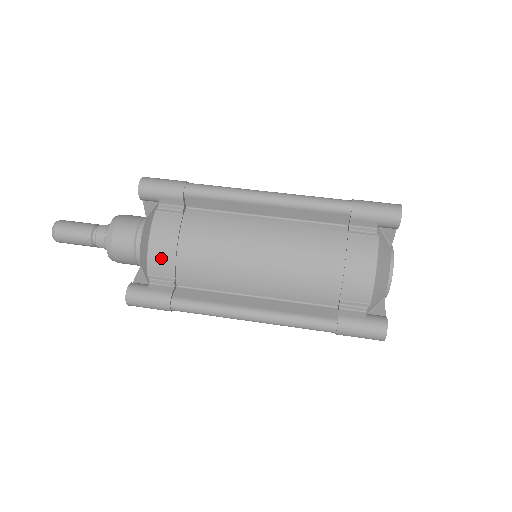
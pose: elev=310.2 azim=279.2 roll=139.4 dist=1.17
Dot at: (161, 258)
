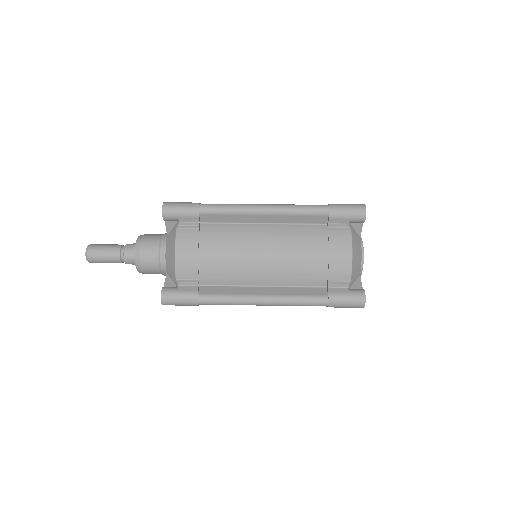
Dot at: (186, 264)
